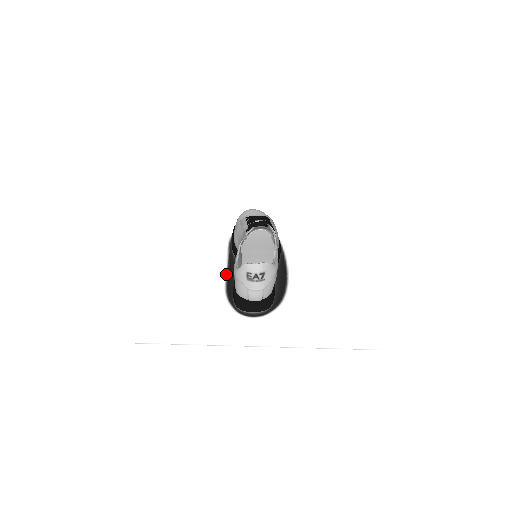
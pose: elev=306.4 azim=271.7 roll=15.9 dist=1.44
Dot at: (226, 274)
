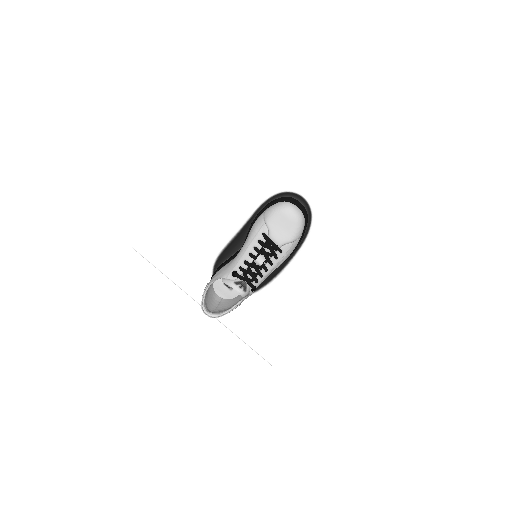
Dot at: (230, 240)
